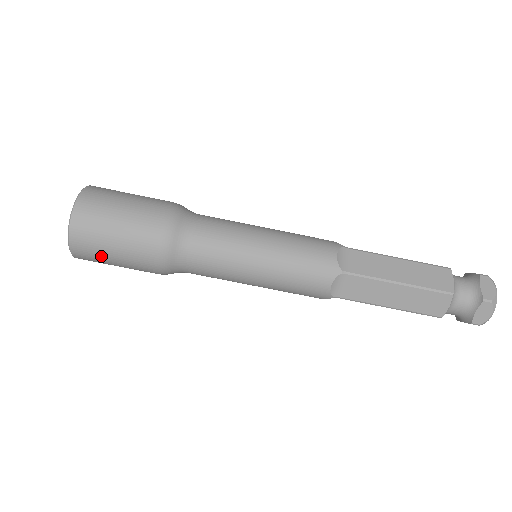
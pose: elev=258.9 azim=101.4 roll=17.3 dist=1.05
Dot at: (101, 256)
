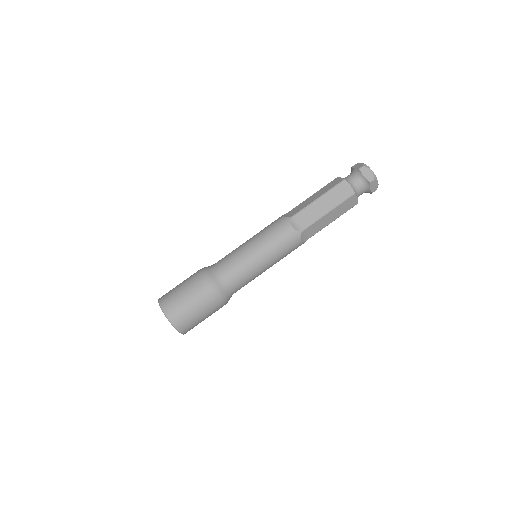
Dot at: occluded
